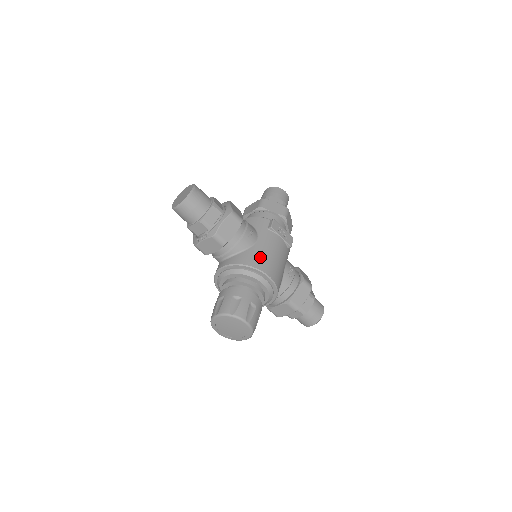
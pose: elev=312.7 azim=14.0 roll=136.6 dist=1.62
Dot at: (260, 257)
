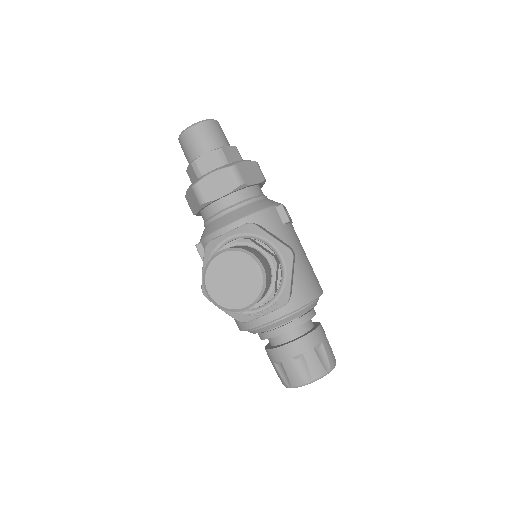
Dot at: (310, 277)
